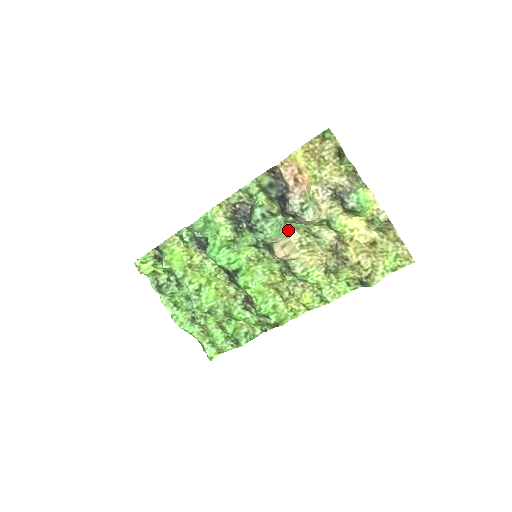
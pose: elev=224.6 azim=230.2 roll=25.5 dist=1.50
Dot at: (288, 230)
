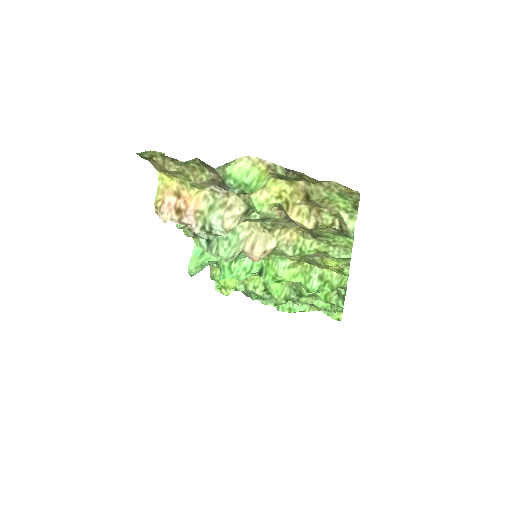
Dot at: (245, 227)
